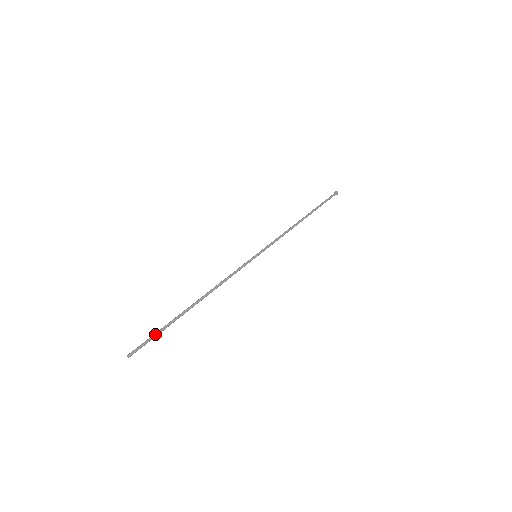
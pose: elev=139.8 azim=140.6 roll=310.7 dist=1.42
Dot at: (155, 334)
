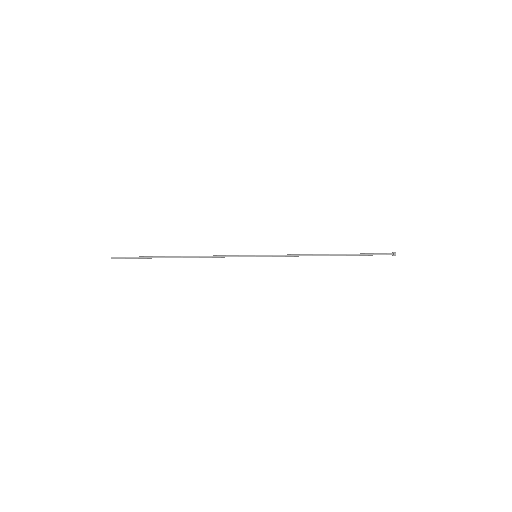
Dot at: (136, 257)
